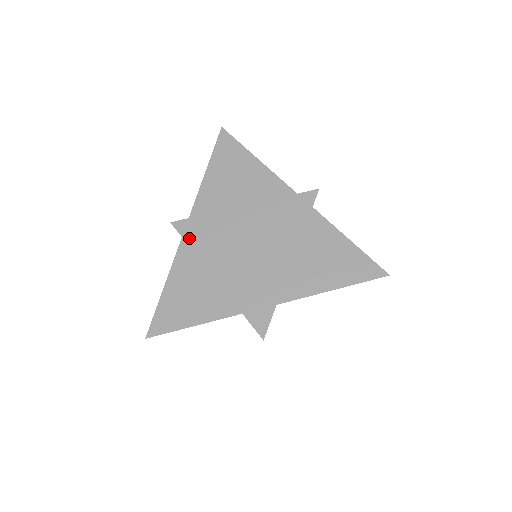
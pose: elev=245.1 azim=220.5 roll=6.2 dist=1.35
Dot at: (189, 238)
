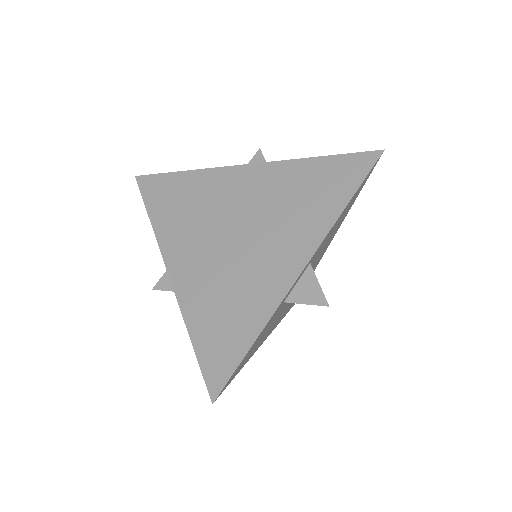
Dot at: (179, 279)
